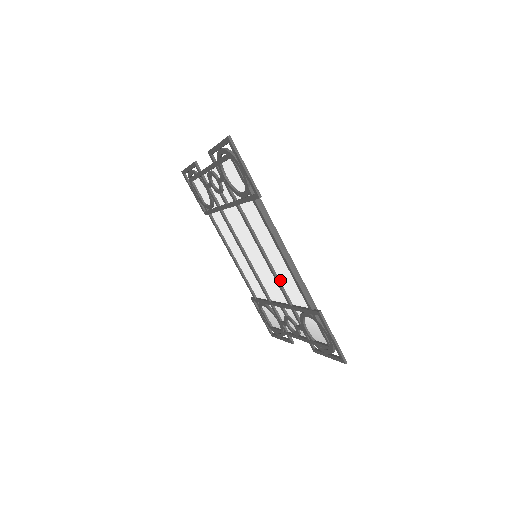
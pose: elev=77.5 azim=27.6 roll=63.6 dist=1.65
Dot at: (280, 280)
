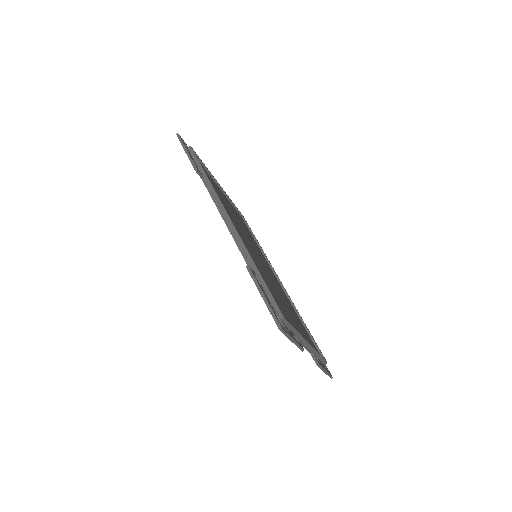
Dot at: occluded
